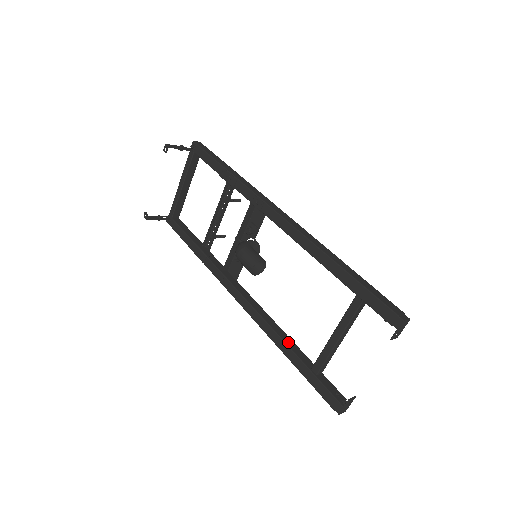
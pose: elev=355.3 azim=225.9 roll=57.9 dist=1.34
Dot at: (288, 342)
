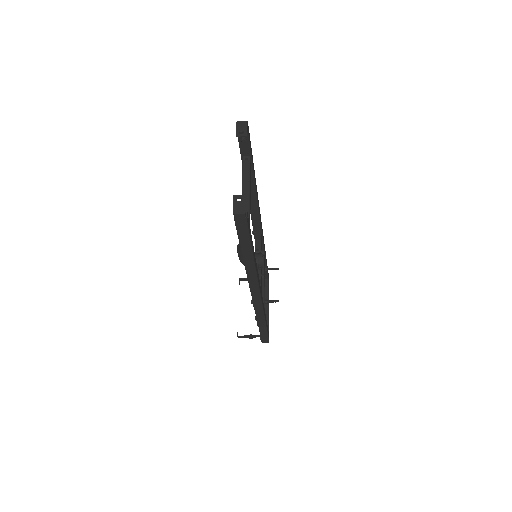
Dot at: occluded
